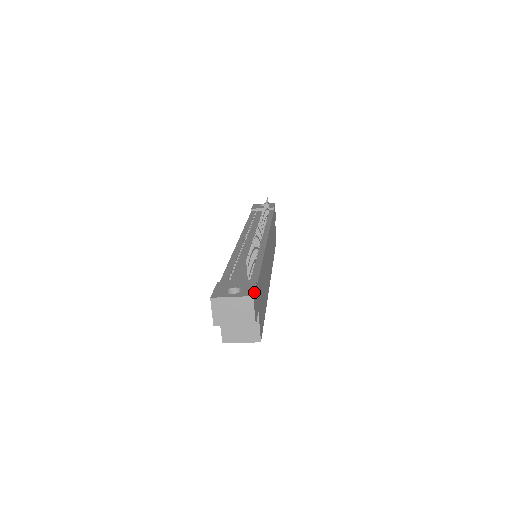
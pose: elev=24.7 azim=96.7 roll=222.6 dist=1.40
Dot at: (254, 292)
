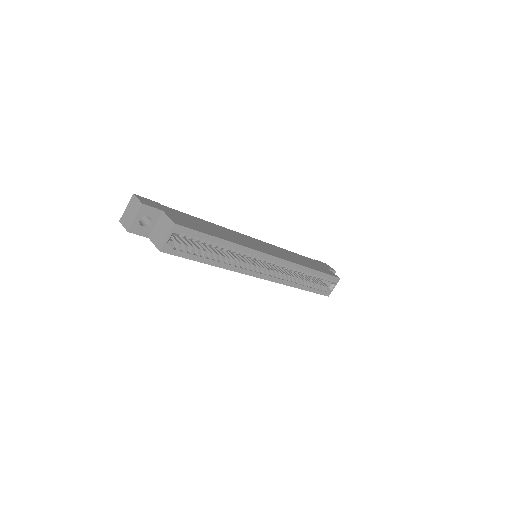
Dot at: (141, 197)
